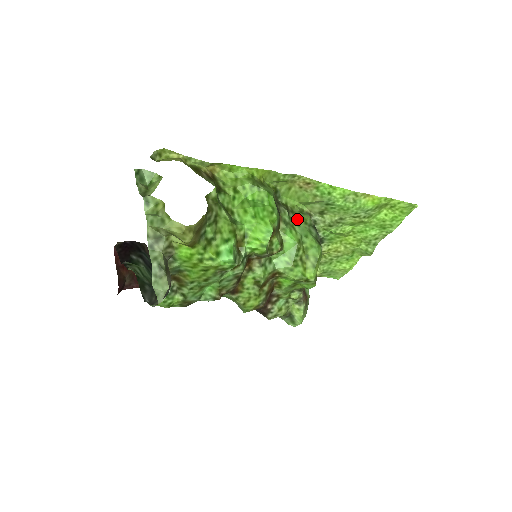
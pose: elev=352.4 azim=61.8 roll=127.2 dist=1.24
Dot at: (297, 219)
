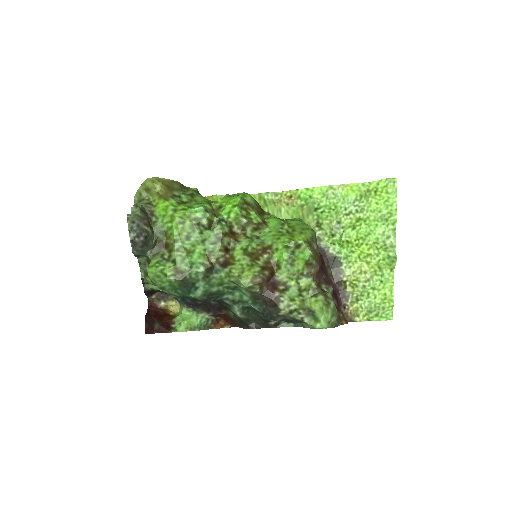
Dot at: occluded
